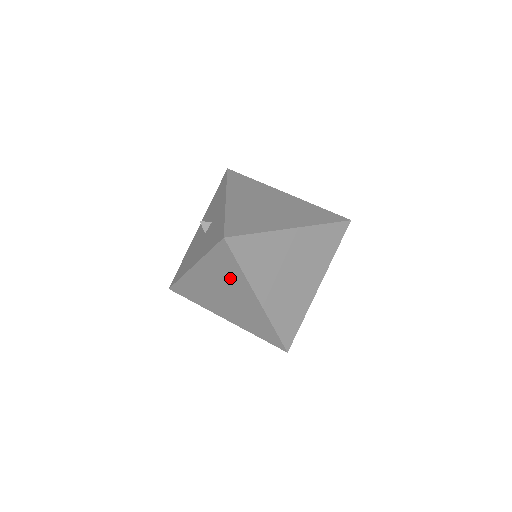
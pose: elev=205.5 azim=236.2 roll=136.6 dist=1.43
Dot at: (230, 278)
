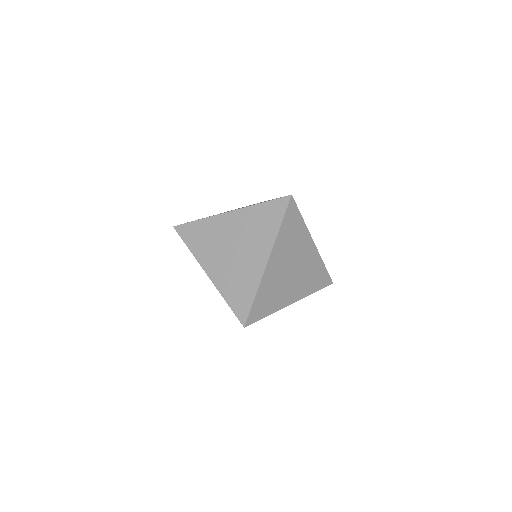
Dot at: occluded
